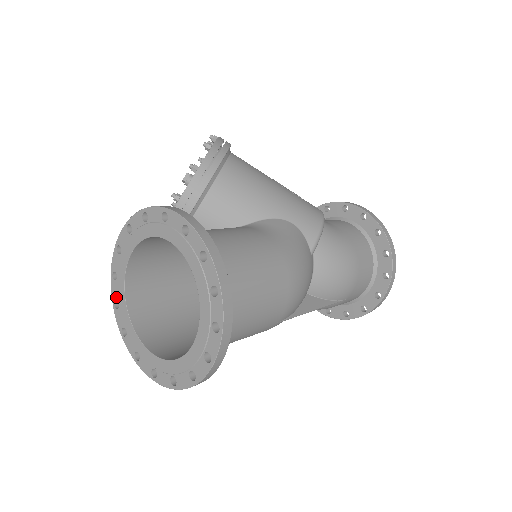
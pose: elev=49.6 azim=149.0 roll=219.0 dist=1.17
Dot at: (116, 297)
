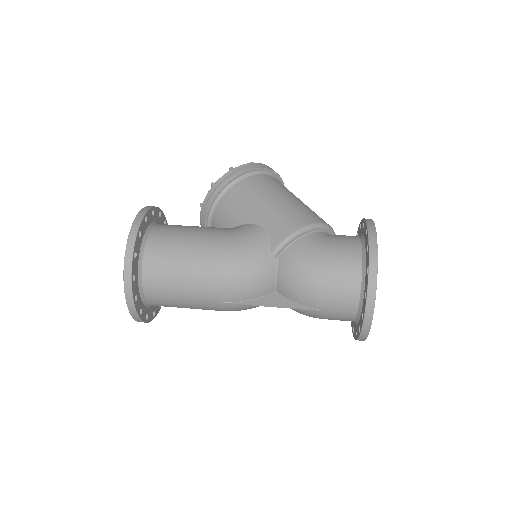
Dot at: occluded
